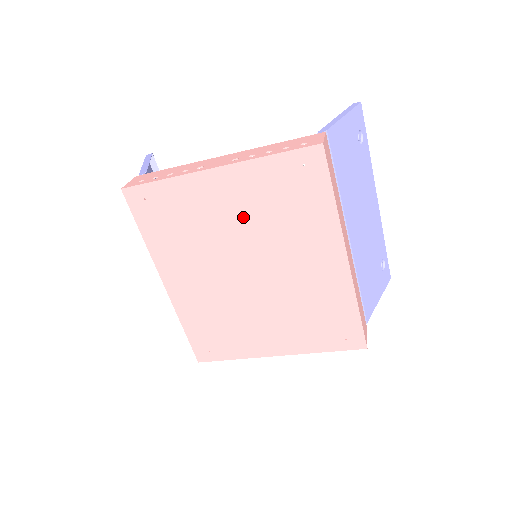
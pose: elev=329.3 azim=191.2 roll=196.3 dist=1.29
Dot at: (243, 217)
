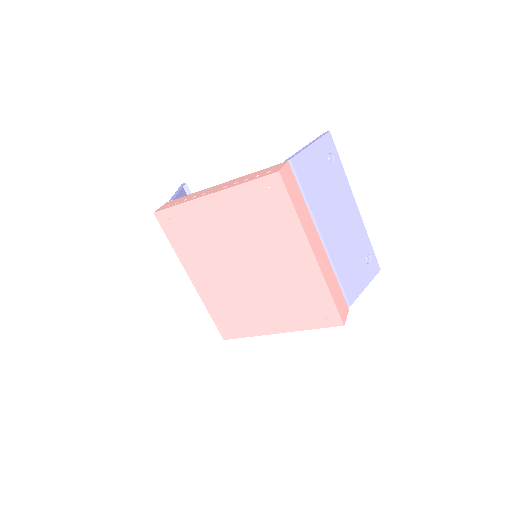
Dot at: (235, 228)
